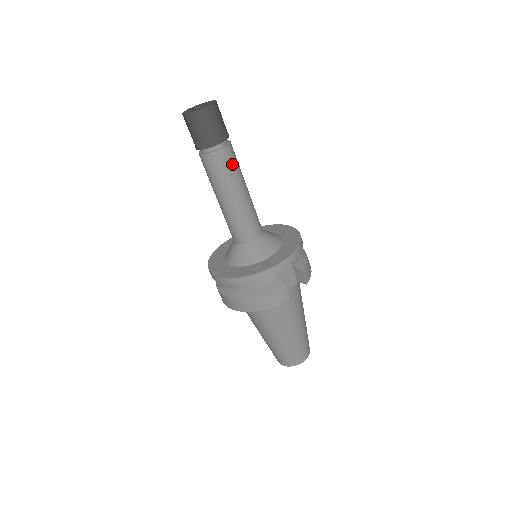
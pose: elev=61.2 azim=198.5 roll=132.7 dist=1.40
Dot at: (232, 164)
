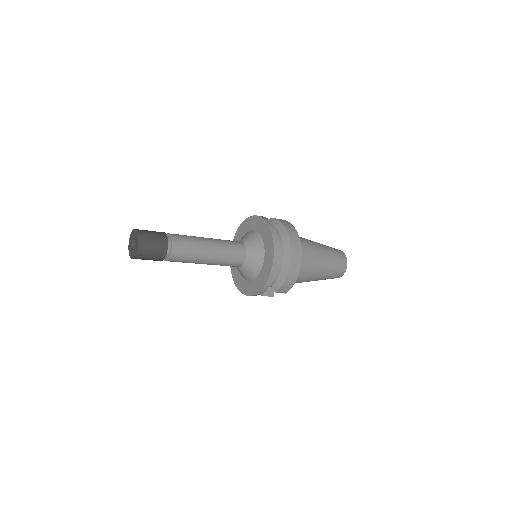
Dot at: (181, 261)
